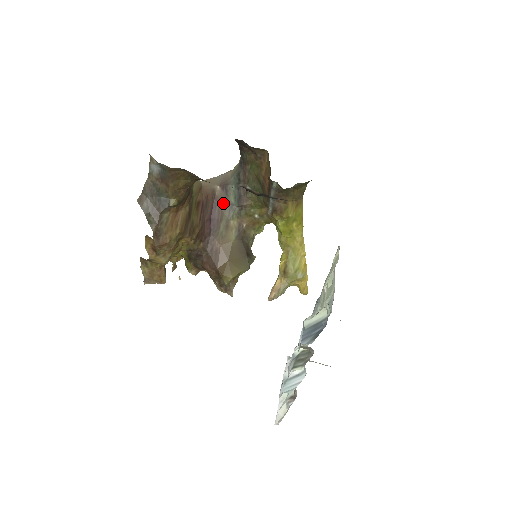
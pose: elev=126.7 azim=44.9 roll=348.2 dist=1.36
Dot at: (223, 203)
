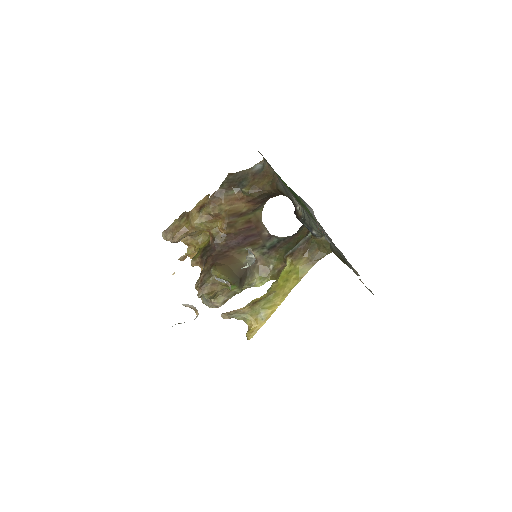
Dot at: (261, 240)
